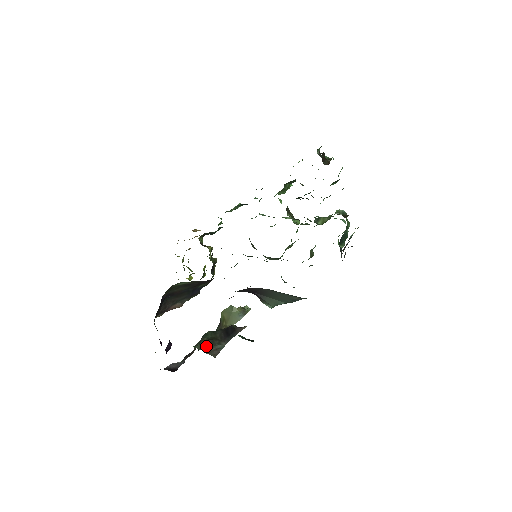
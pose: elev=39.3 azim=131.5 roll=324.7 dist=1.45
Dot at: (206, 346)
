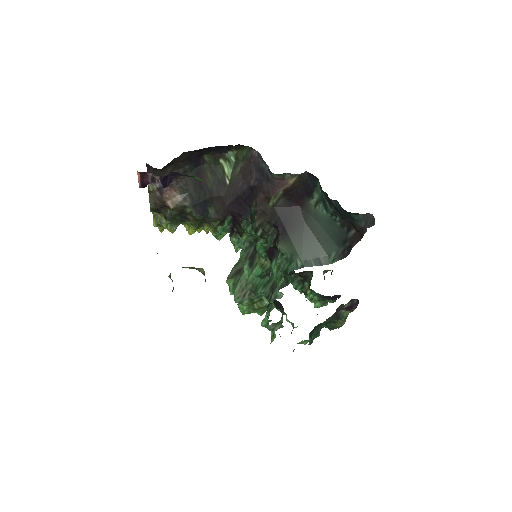
Dot at: occluded
